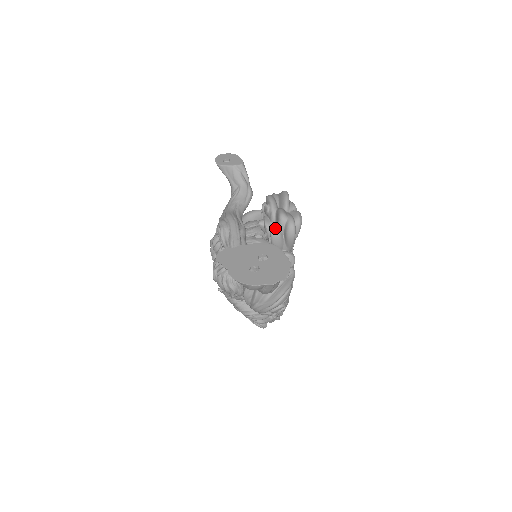
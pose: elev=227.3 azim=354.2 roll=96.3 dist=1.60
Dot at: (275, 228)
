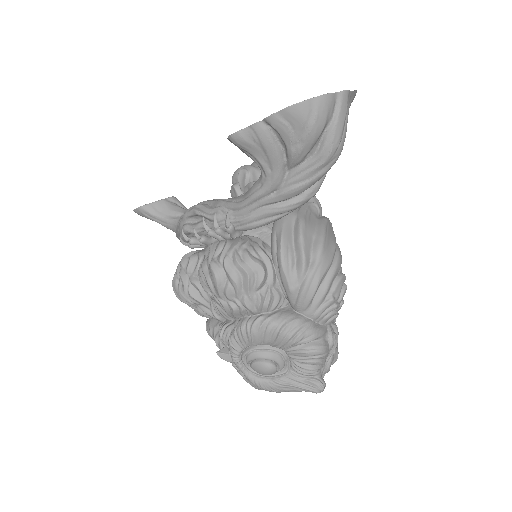
Dot at: occluded
